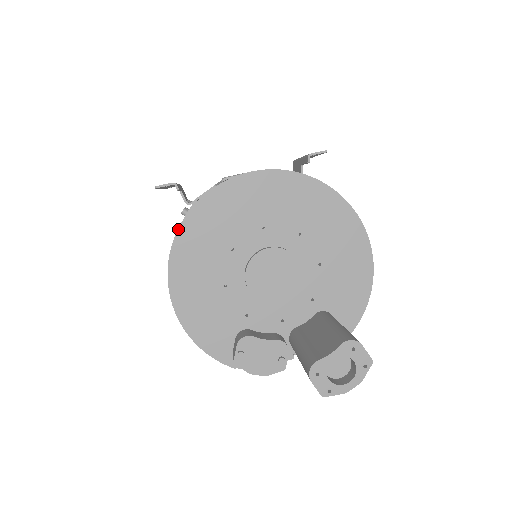
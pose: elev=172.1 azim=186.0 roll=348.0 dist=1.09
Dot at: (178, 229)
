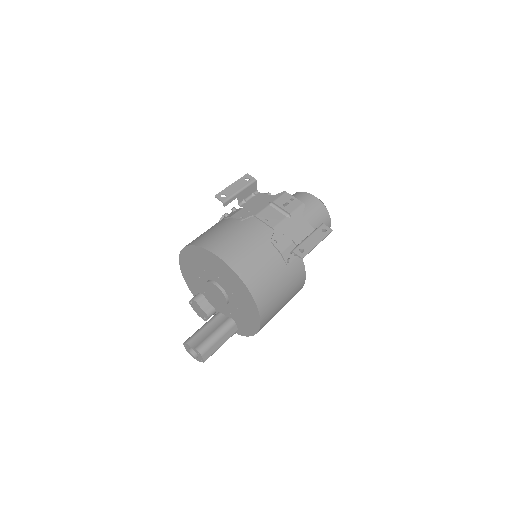
Dot at: (186, 246)
